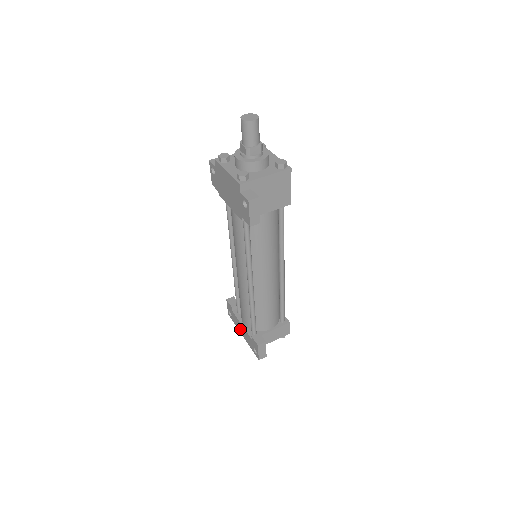
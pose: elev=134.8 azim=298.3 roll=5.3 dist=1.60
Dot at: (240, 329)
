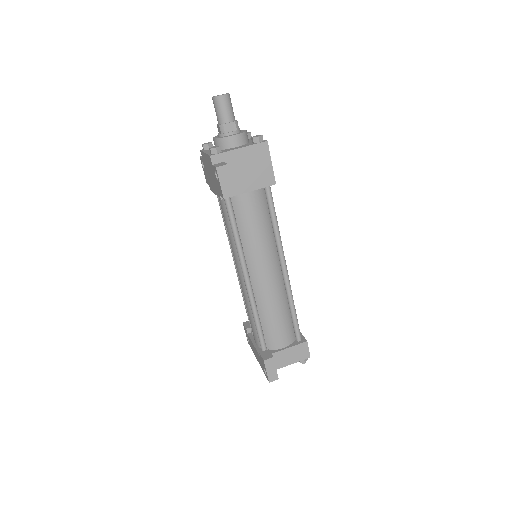
Dot at: (255, 353)
